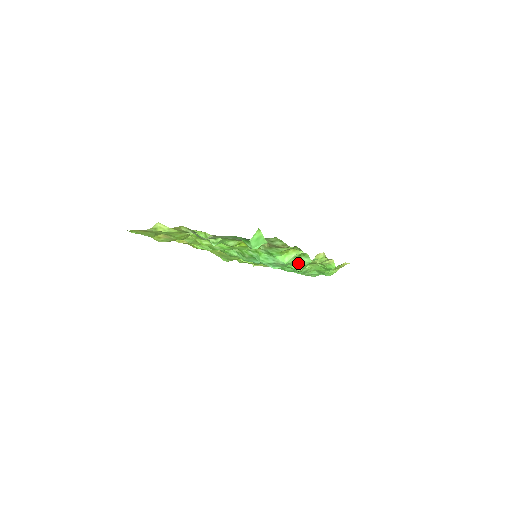
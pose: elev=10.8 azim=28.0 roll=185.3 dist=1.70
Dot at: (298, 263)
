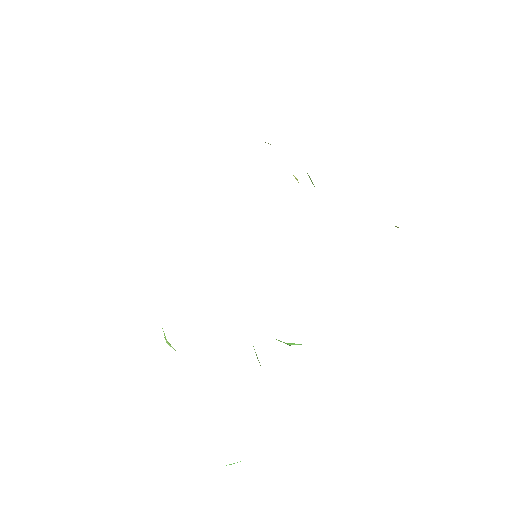
Dot at: occluded
